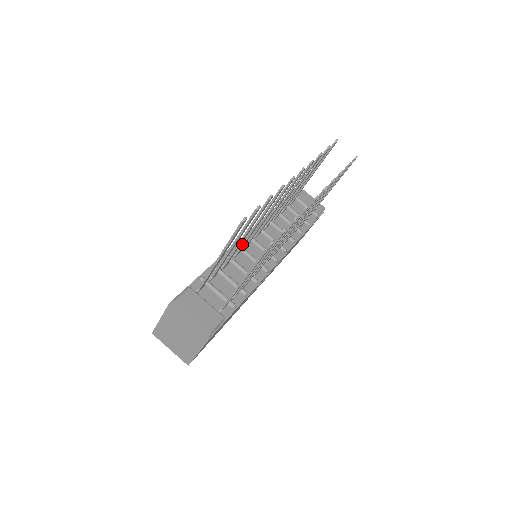
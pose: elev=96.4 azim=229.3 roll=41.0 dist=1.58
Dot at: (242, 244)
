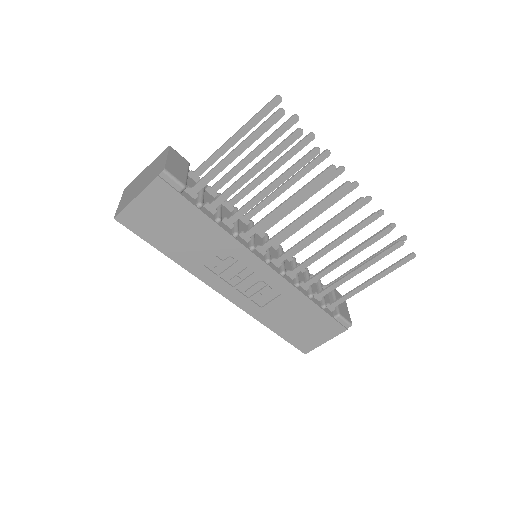
Dot at: (257, 205)
